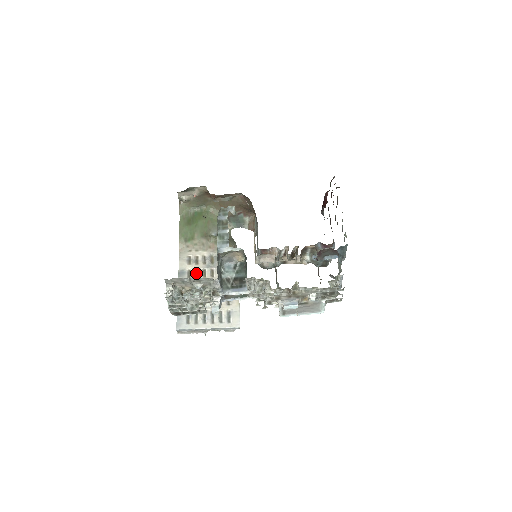
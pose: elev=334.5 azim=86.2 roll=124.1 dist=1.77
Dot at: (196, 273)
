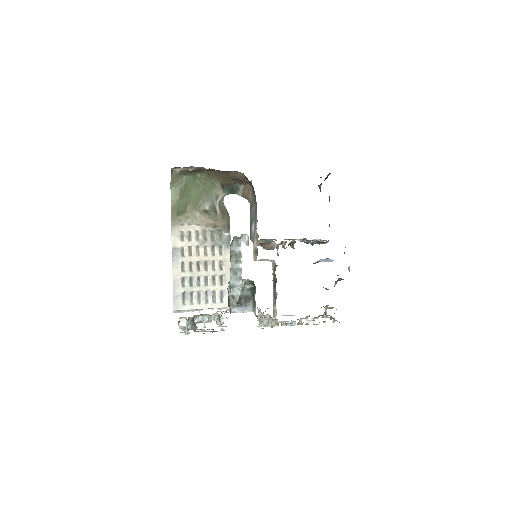
Dot at: (189, 250)
